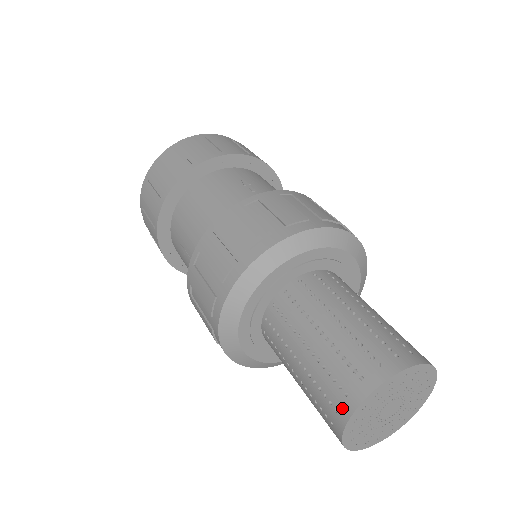
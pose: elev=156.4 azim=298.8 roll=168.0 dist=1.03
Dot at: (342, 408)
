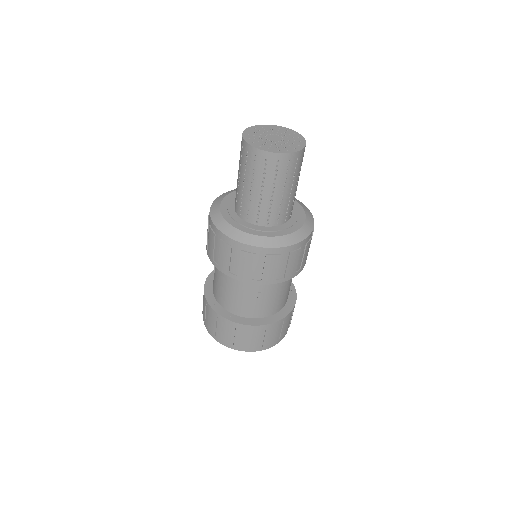
Dot at: occluded
